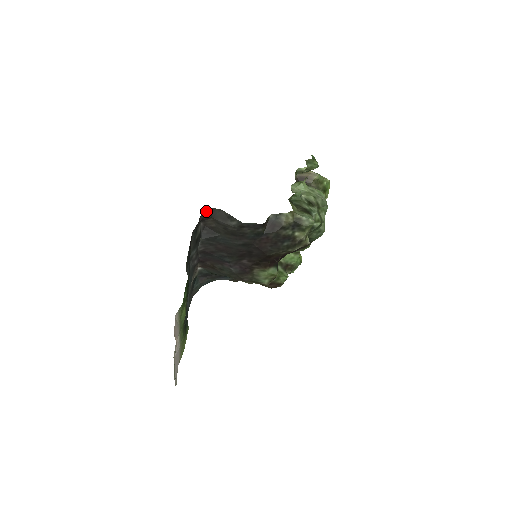
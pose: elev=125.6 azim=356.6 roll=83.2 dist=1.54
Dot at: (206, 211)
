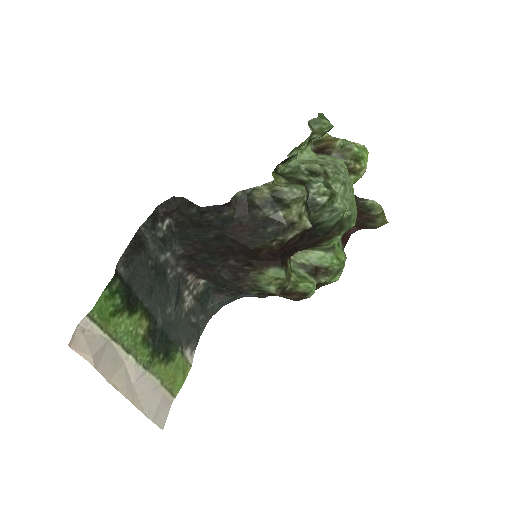
Dot at: (165, 202)
